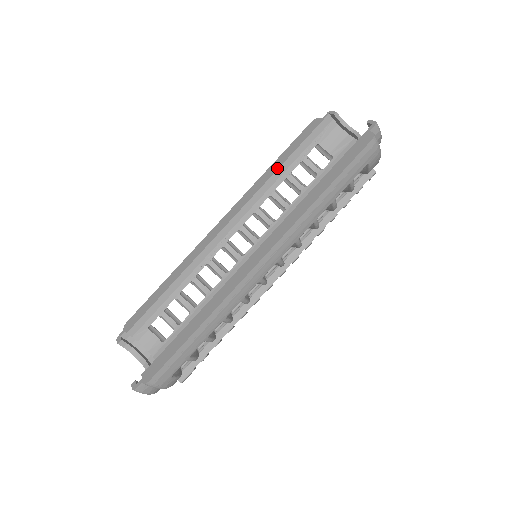
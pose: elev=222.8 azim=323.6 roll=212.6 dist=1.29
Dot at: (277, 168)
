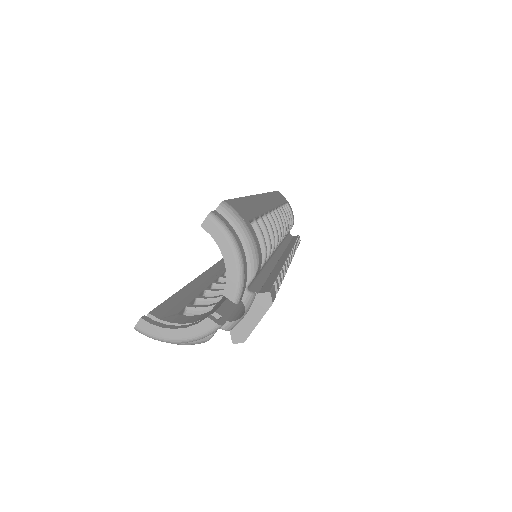
Dot at: occluded
